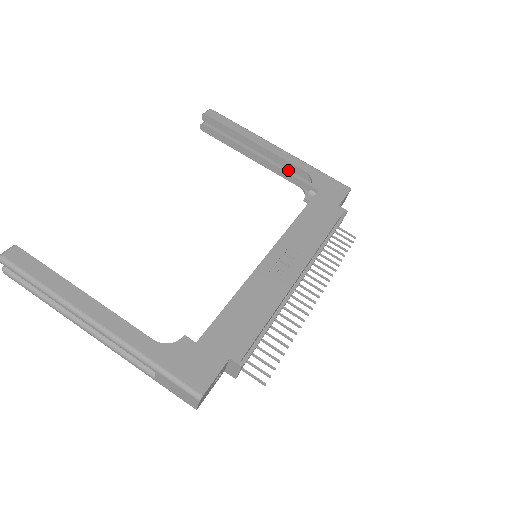
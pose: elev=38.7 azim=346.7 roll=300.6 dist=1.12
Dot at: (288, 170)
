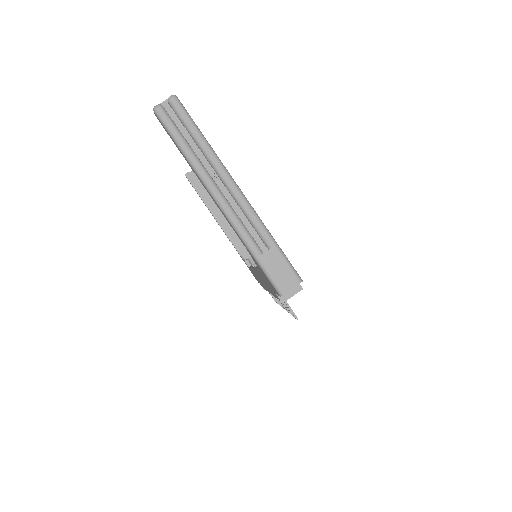
Dot at: (236, 238)
